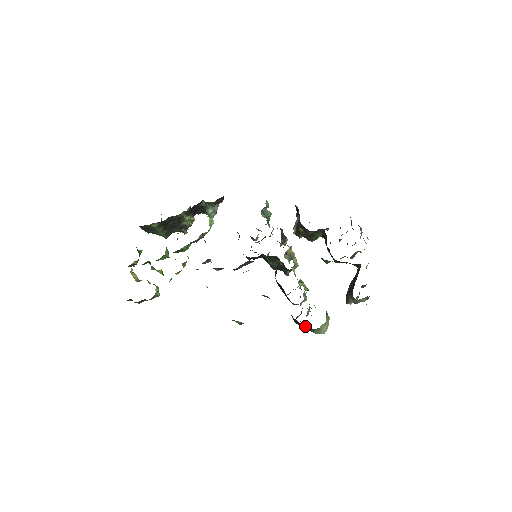
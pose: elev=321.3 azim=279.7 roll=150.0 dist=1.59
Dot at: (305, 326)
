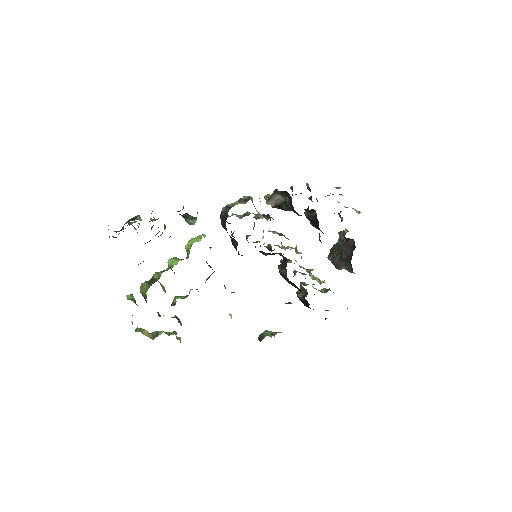
Dot at: occluded
